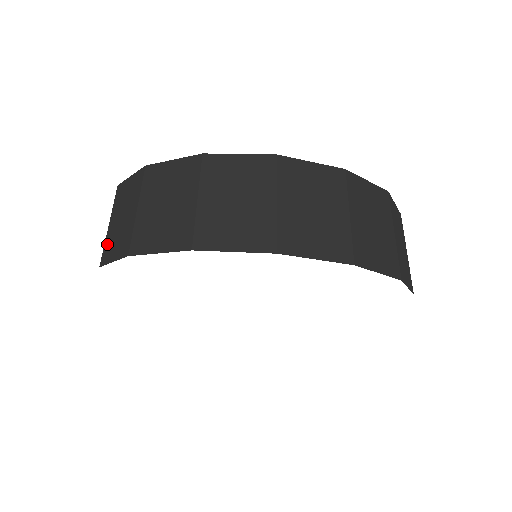
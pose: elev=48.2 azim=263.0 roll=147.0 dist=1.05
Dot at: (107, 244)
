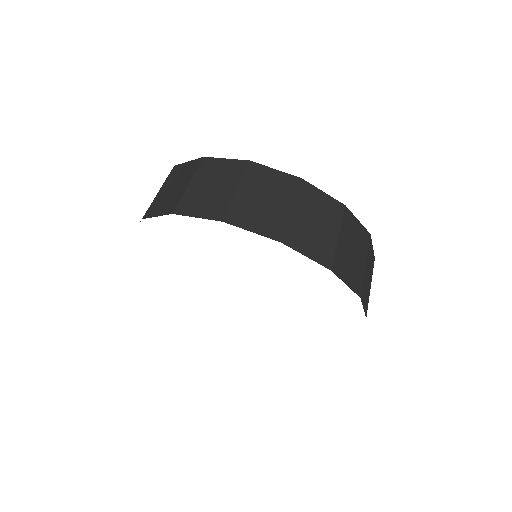
Dot at: (187, 199)
